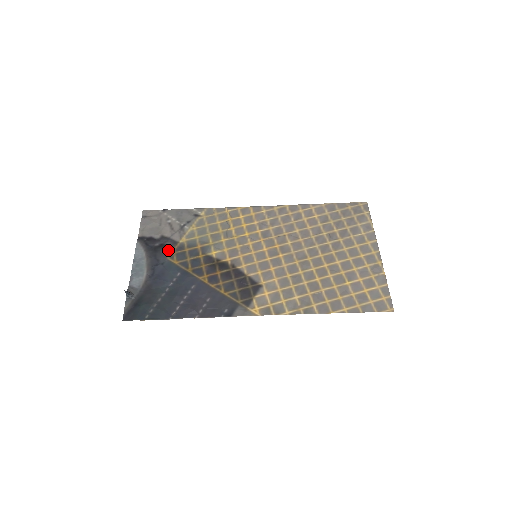
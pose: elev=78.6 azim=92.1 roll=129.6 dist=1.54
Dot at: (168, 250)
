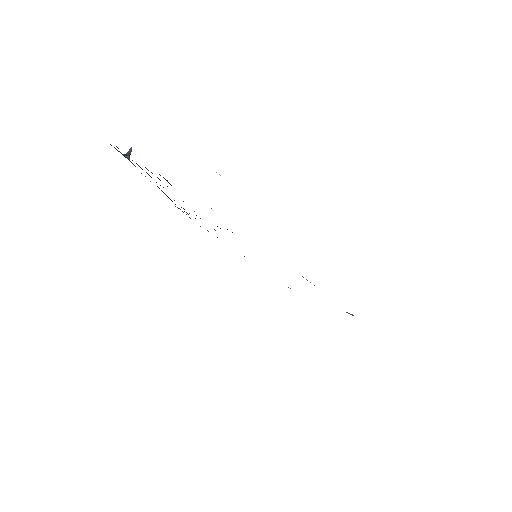
Dot at: occluded
